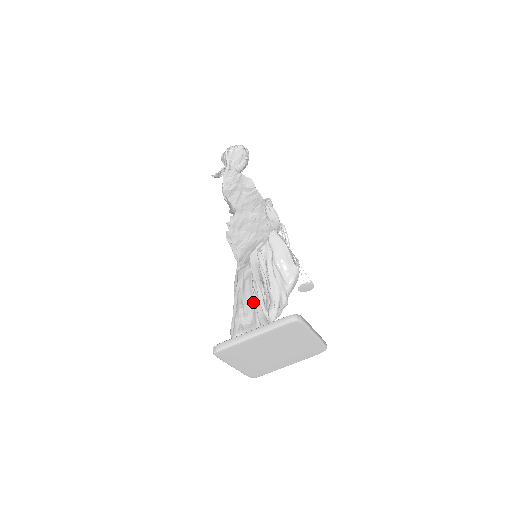
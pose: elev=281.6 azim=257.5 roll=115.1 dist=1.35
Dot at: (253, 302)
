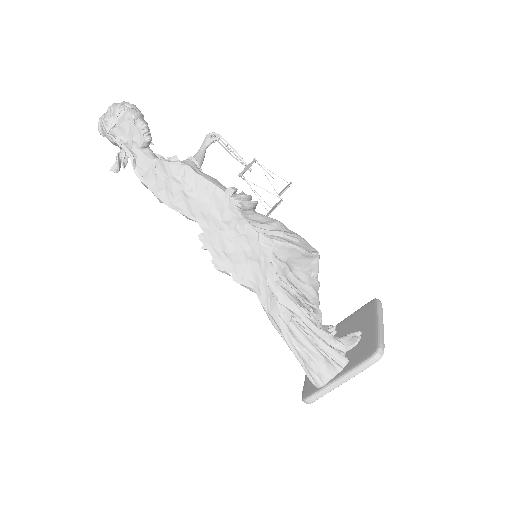
Dot at: (316, 347)
